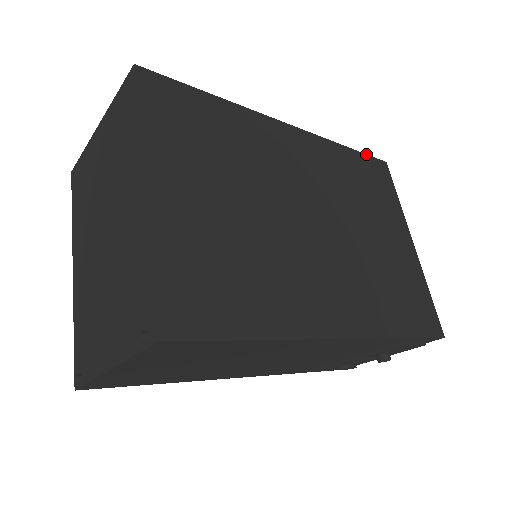
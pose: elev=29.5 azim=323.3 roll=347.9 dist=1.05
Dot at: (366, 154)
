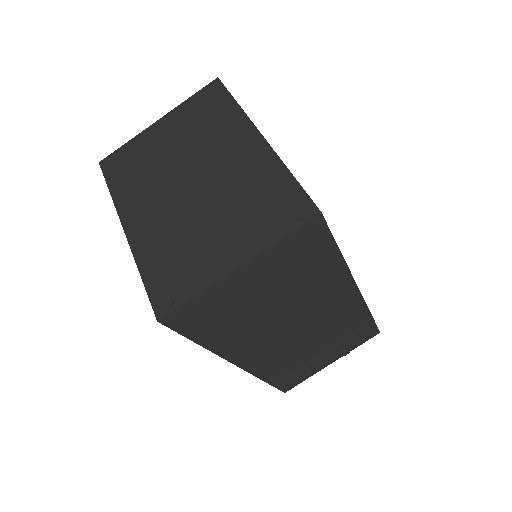
Dot at: occluded
